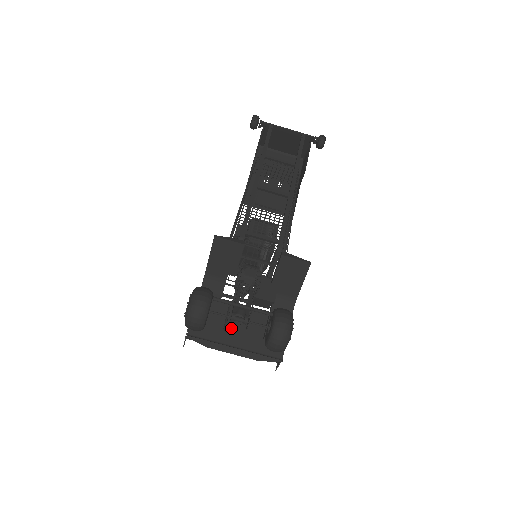
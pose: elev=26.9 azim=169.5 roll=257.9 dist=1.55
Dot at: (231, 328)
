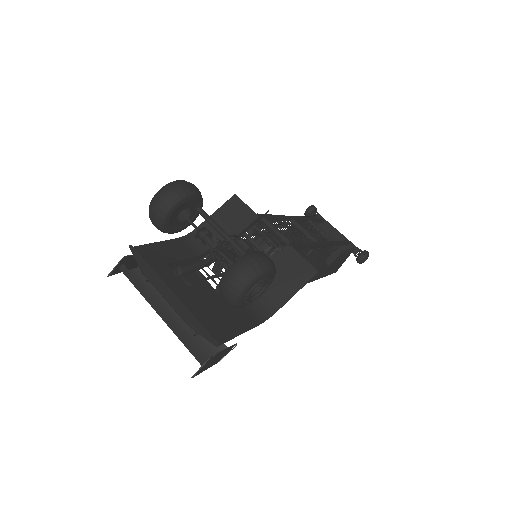
Dot at: (183, 276)
